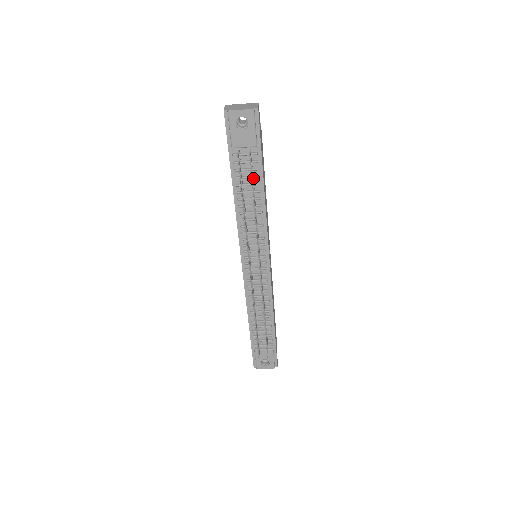
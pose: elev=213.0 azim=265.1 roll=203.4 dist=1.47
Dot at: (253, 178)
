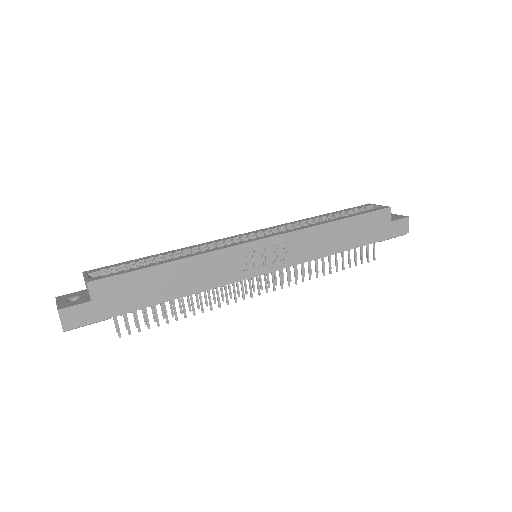
Dot at: occluded
